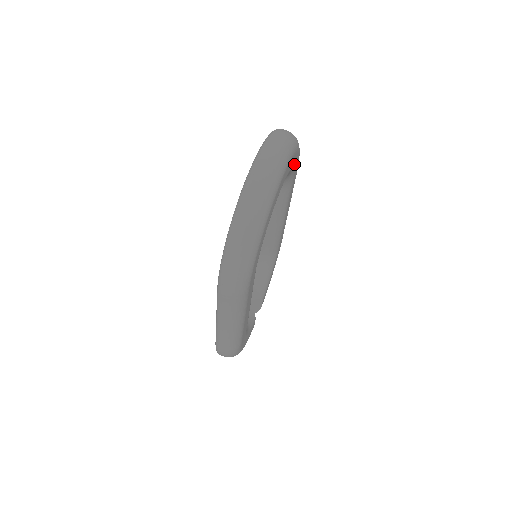
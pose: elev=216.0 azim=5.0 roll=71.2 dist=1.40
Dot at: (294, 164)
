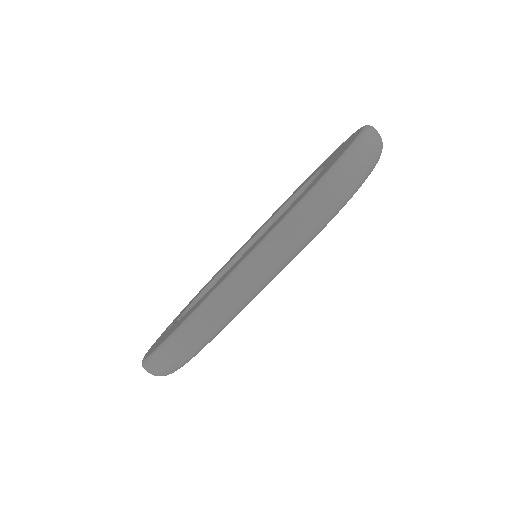
Dot at: occluded
